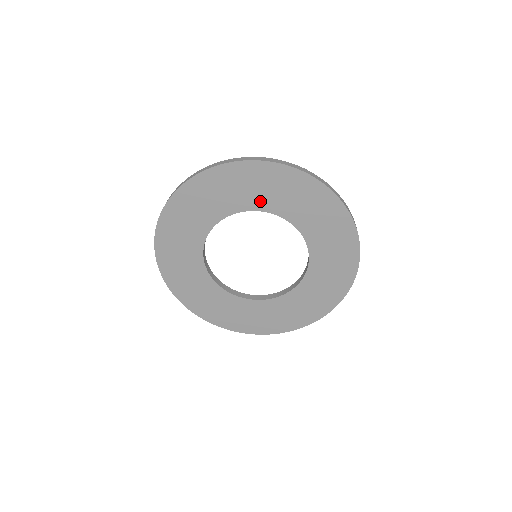
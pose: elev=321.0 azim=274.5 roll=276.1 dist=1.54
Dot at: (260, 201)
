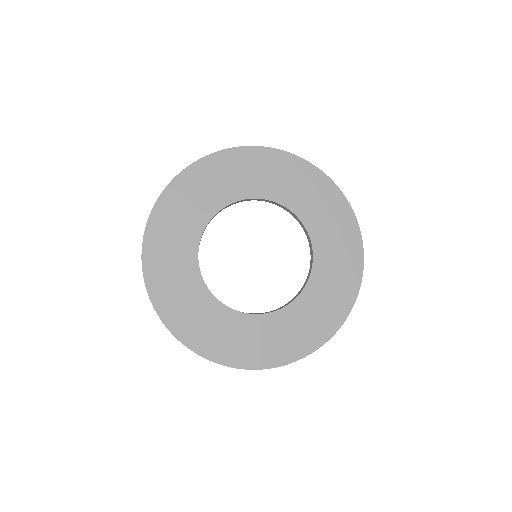
Dot at: (241, 189)
